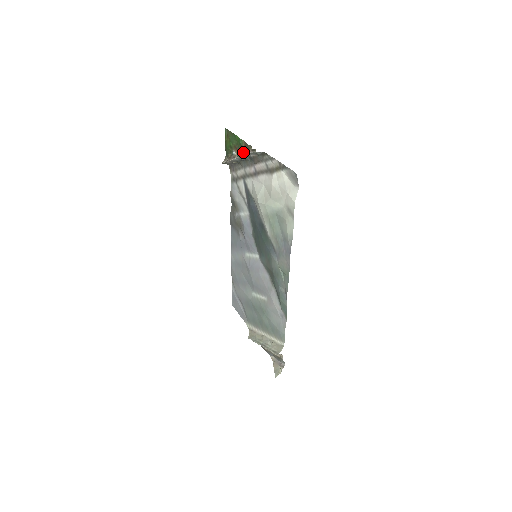
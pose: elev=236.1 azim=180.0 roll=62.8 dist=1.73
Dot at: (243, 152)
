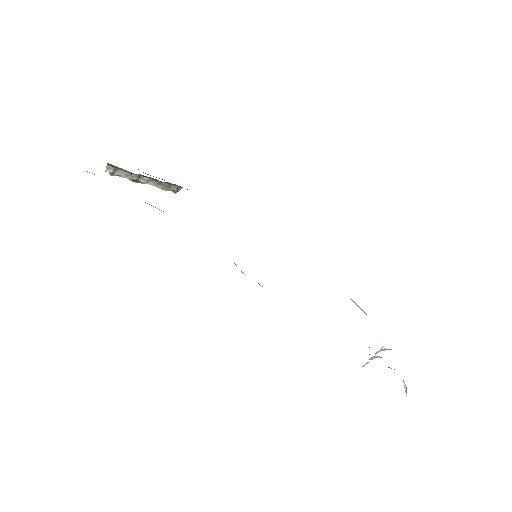
Dot at: occluded
